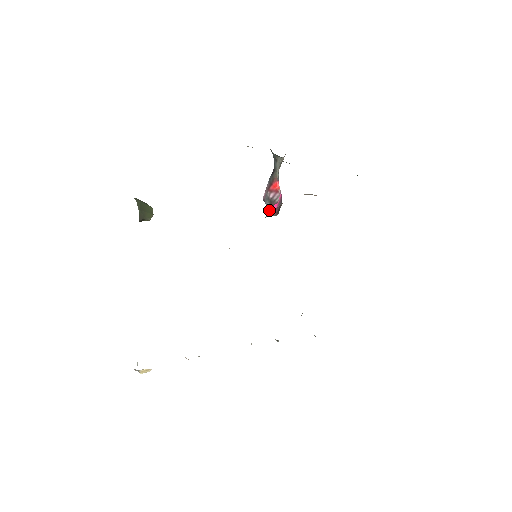
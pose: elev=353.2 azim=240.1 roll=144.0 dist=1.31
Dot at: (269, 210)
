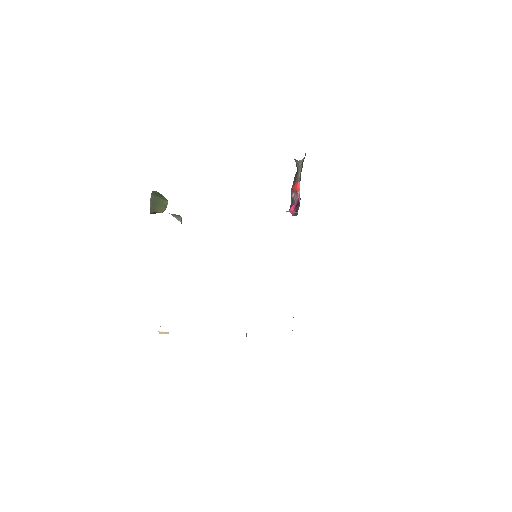
Dot at: (289, 209)
